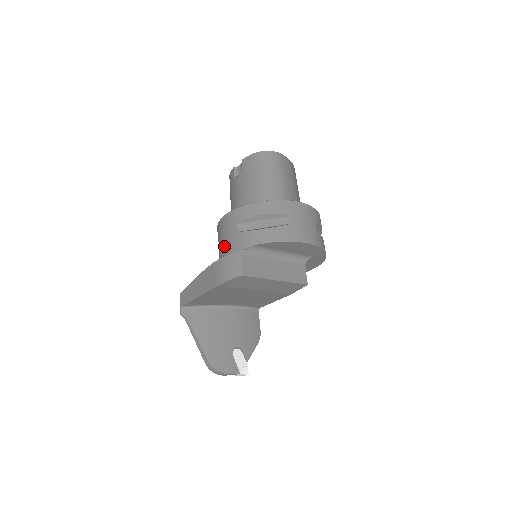
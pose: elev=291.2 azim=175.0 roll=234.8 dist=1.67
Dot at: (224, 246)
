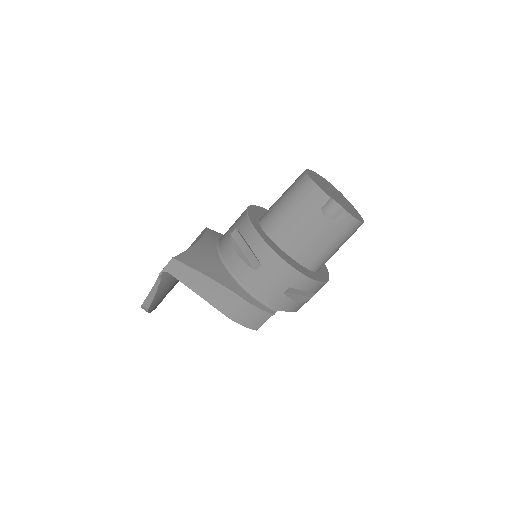
Dot at: (261, 285)
